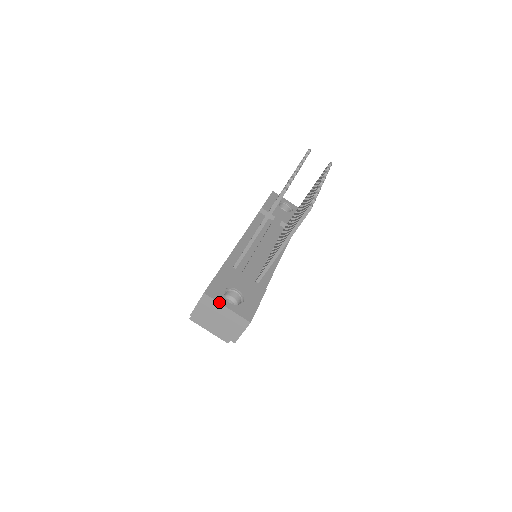
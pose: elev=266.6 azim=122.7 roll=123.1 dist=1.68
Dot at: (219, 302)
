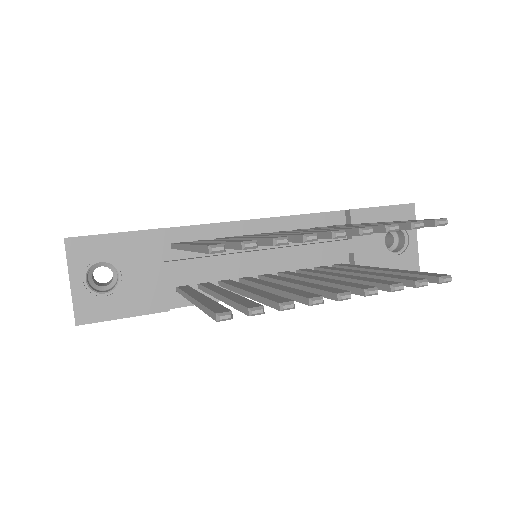
Dot at: (68, 266)
